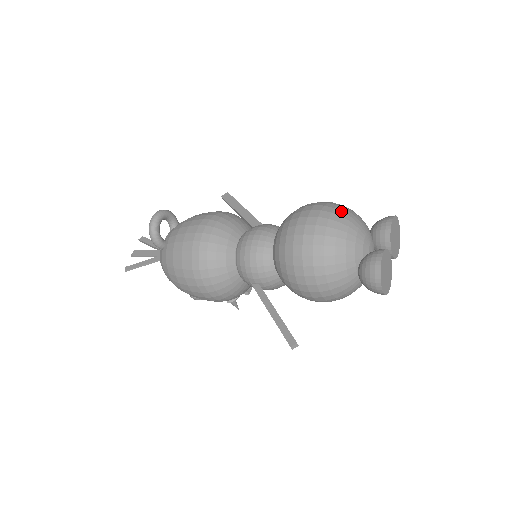
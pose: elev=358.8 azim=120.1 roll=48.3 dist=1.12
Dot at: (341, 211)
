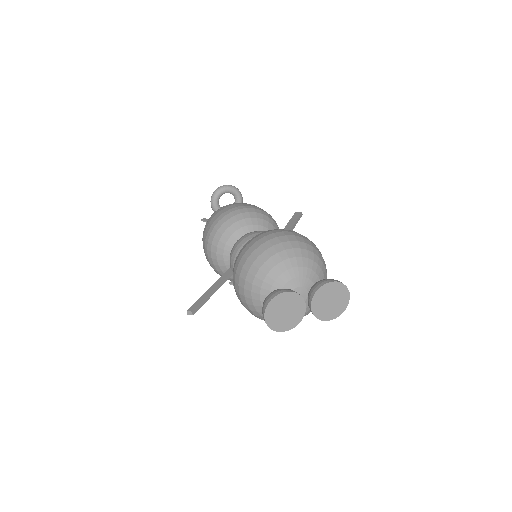
Dot at: (299, 246)
